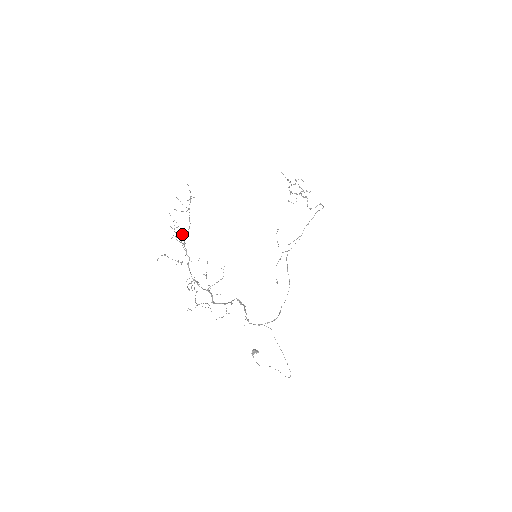
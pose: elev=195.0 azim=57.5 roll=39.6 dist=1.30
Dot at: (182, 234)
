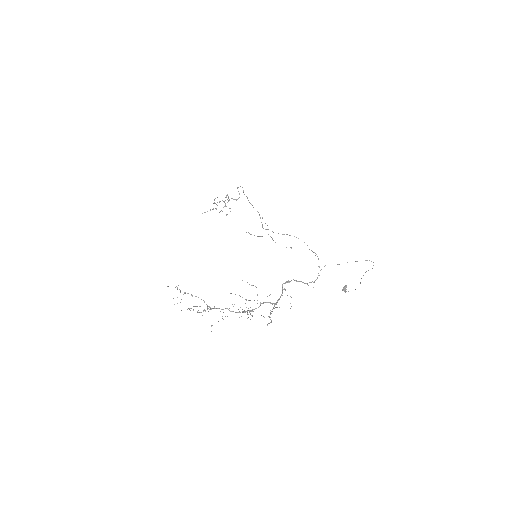
Dot at: occluded
